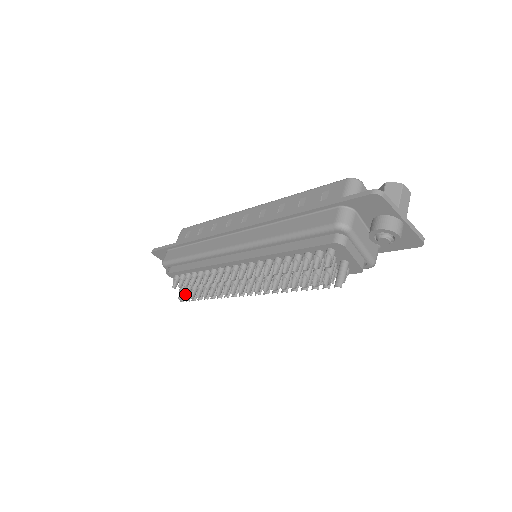
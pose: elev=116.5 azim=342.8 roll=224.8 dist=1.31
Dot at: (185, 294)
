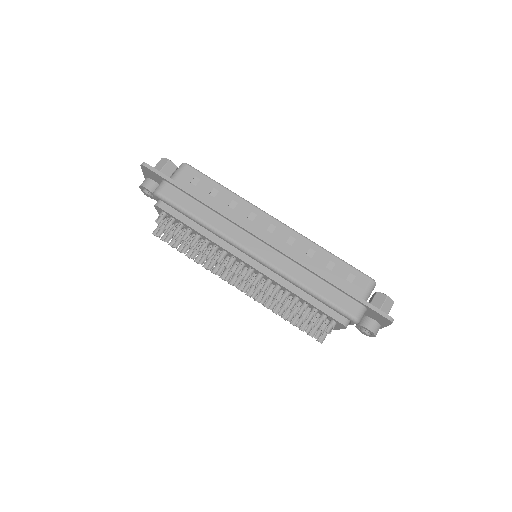
Dot at: (166, 236)
